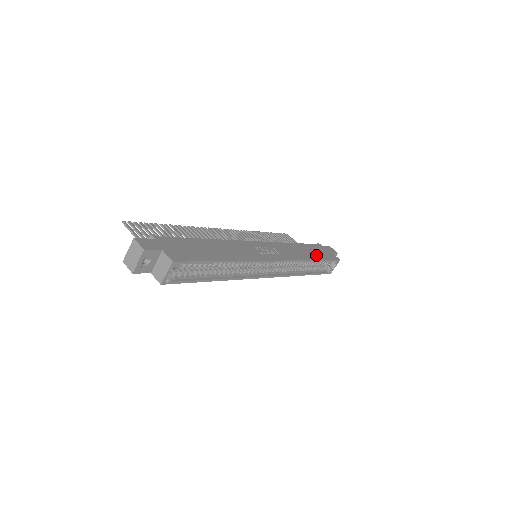
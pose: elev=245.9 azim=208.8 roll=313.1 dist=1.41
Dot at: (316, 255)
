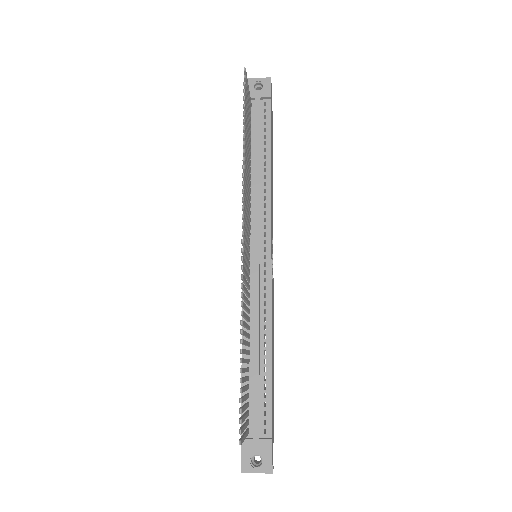
Dot at: occluded
